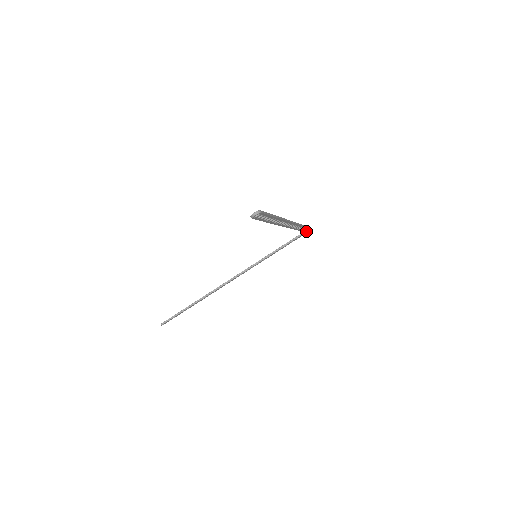
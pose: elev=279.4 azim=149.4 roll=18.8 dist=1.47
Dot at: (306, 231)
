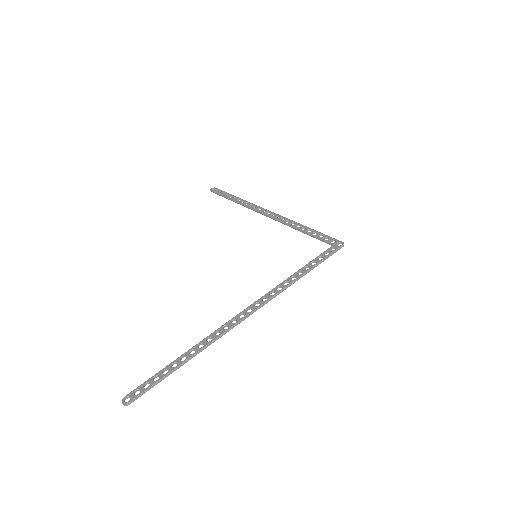
Dot at: (332, 248)
